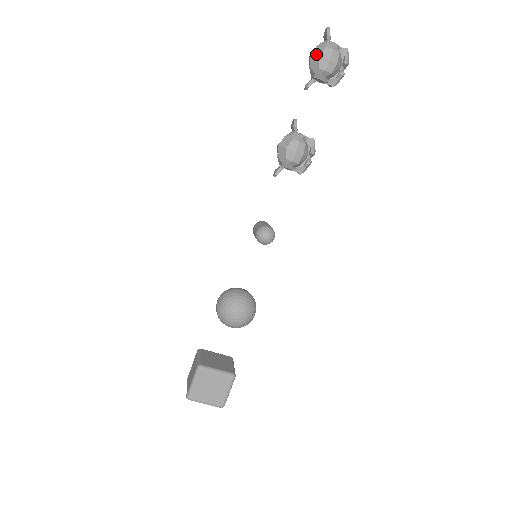
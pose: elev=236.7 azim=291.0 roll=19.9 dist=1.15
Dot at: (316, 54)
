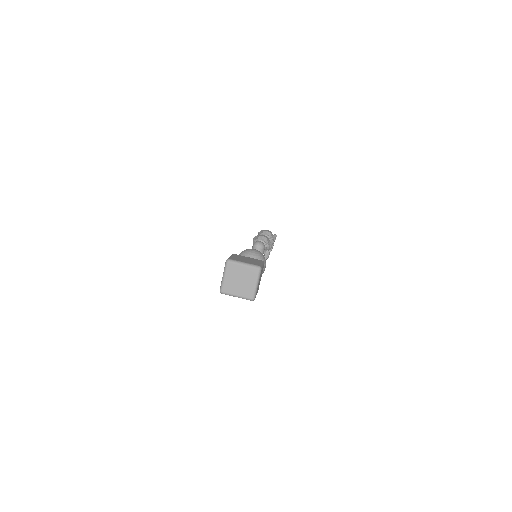
Dot at: (261, 231)
